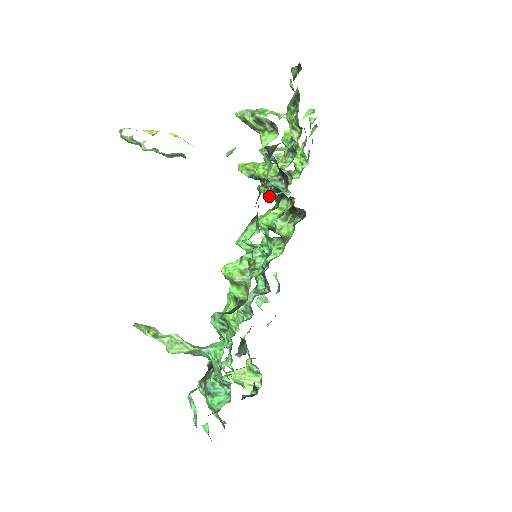
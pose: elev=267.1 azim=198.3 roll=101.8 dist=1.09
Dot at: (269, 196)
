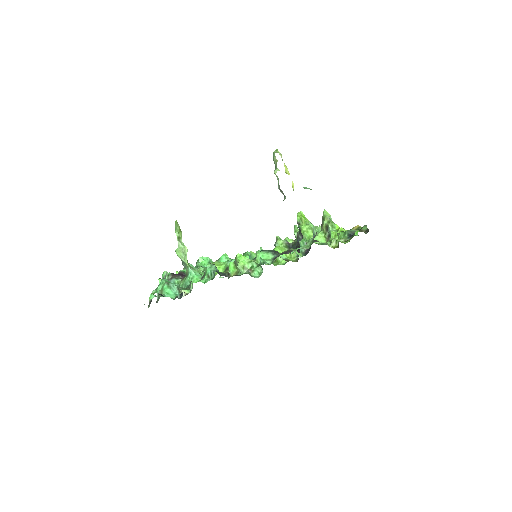
Dot at: occluded
